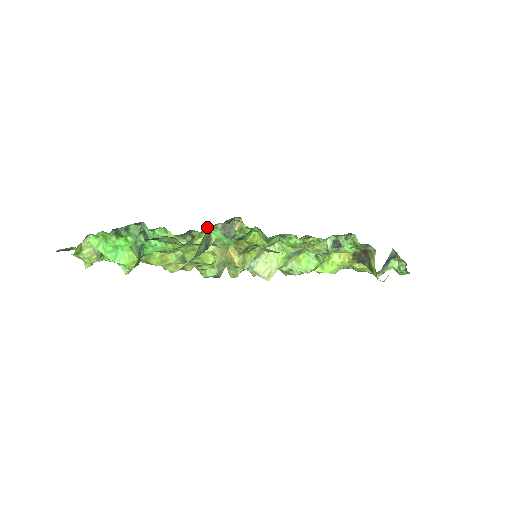
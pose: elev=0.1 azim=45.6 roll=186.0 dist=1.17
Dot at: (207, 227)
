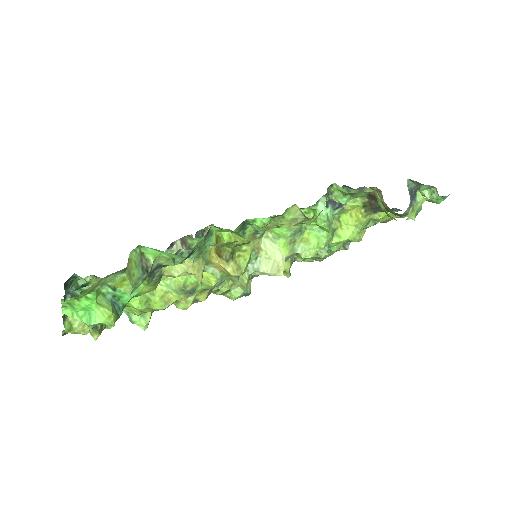
Dot at: (166, 250)
